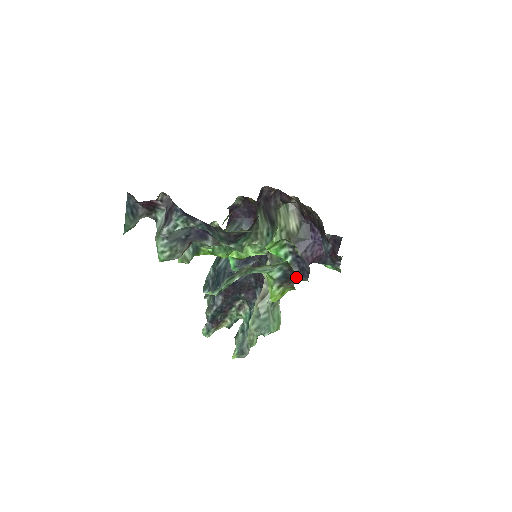
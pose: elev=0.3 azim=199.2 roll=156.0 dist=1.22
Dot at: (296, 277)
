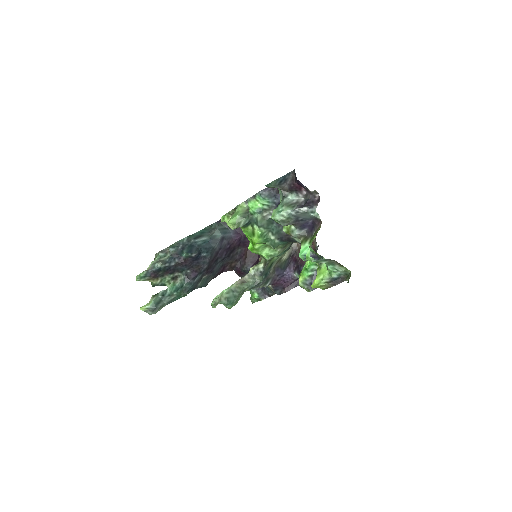
Dot at: (306, 285)
